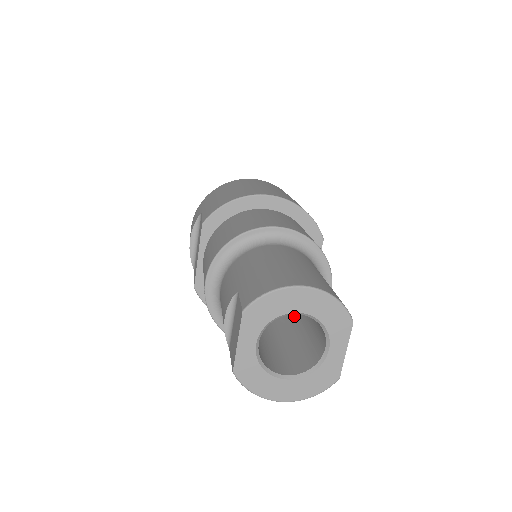
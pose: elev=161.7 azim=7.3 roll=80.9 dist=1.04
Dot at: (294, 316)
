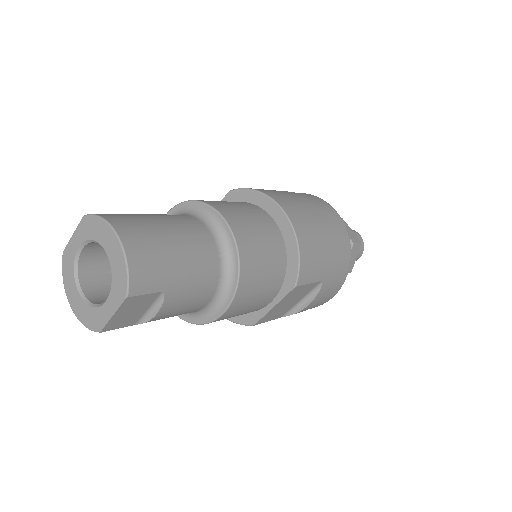
Dot at: occluded
